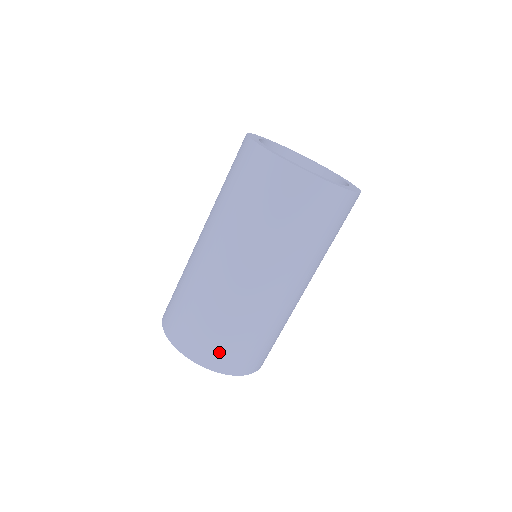
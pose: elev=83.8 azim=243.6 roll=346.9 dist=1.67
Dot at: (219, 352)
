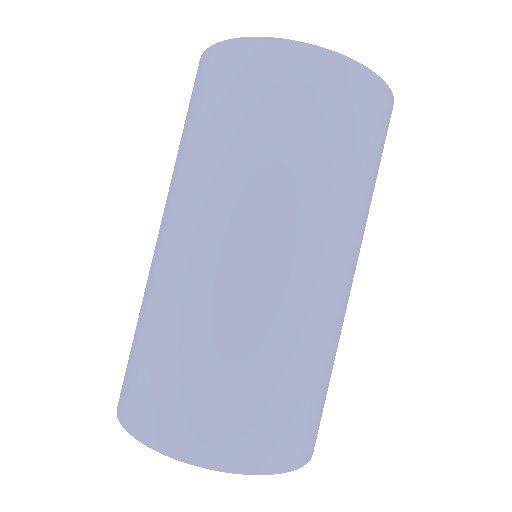
Dot at: (214, 422)
